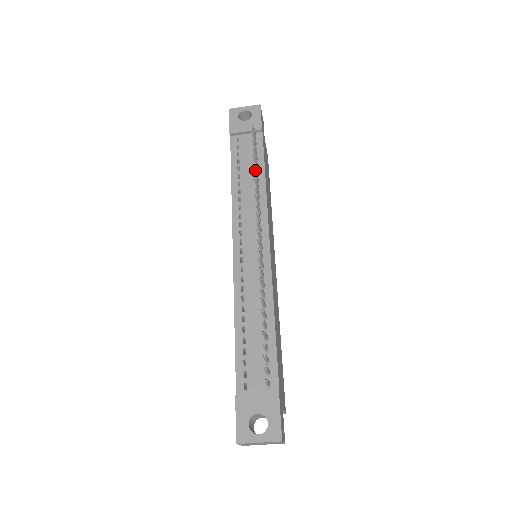
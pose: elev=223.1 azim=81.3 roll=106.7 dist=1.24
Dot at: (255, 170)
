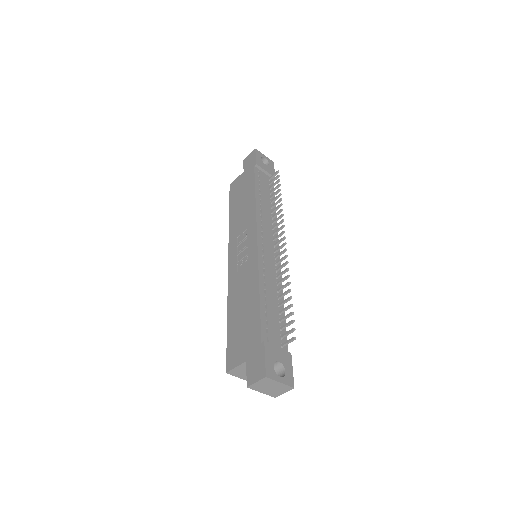
Dot at: occluded
